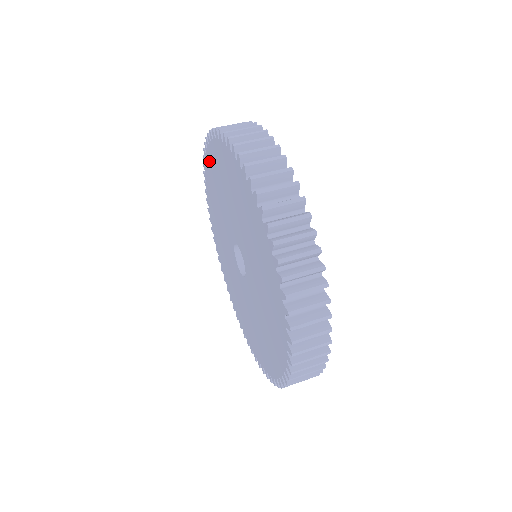
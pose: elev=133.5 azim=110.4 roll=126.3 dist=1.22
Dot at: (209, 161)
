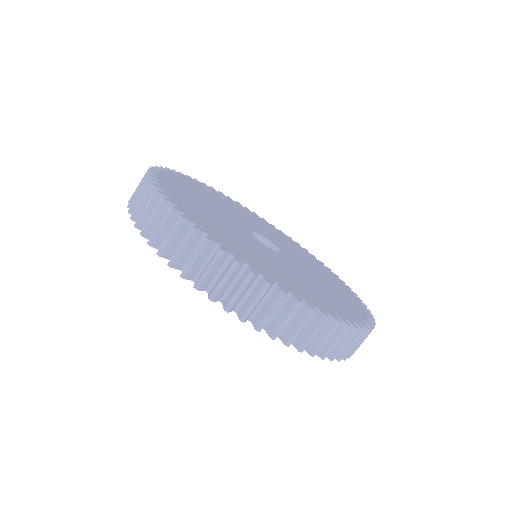
Dot at: occluded
